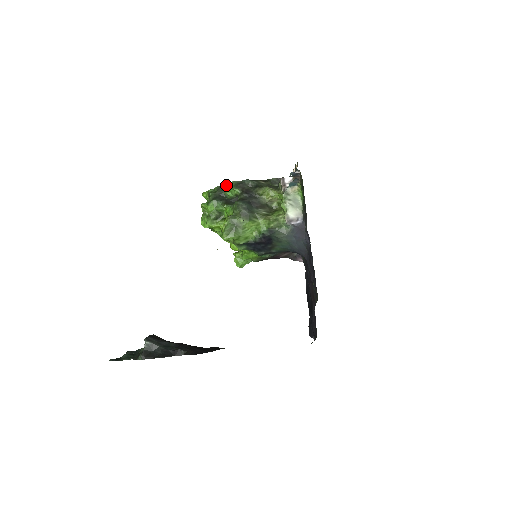
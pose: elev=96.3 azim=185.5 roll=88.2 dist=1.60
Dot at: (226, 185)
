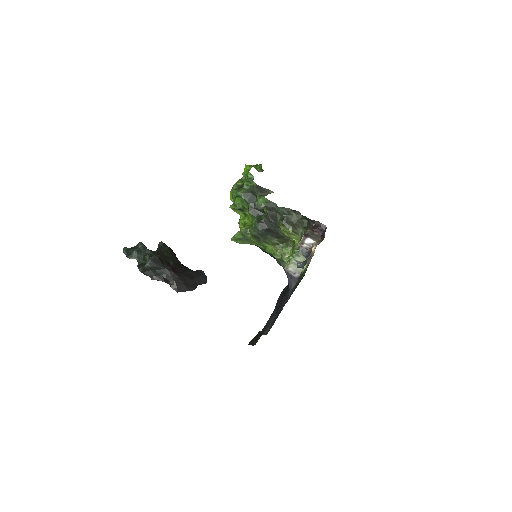
Dot at: occluded
